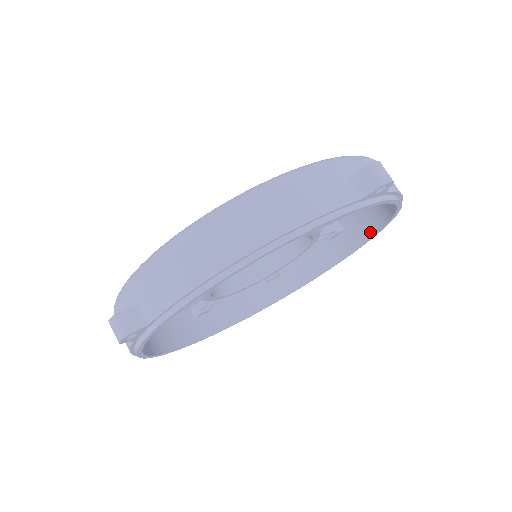
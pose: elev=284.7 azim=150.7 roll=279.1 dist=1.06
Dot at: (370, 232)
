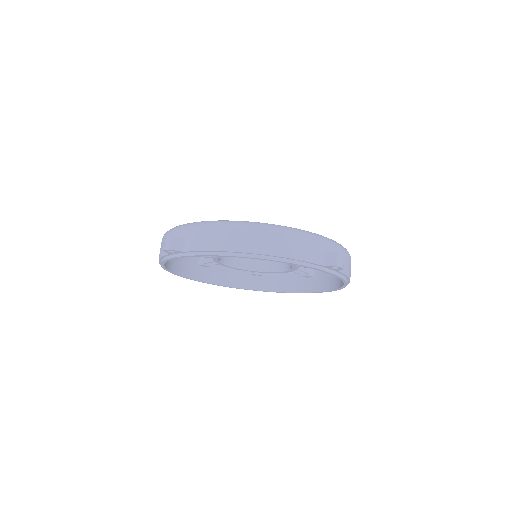
Dot at: (327, 288)
